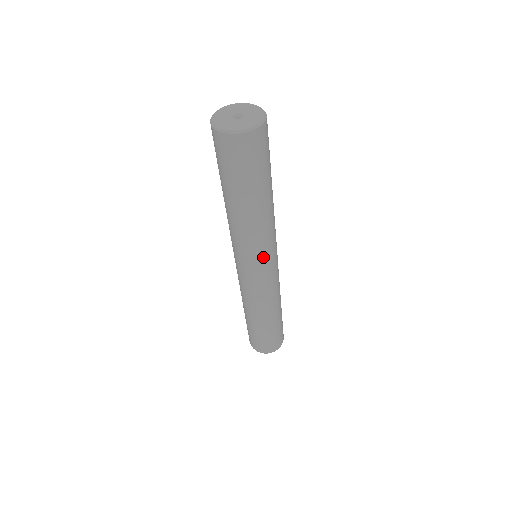
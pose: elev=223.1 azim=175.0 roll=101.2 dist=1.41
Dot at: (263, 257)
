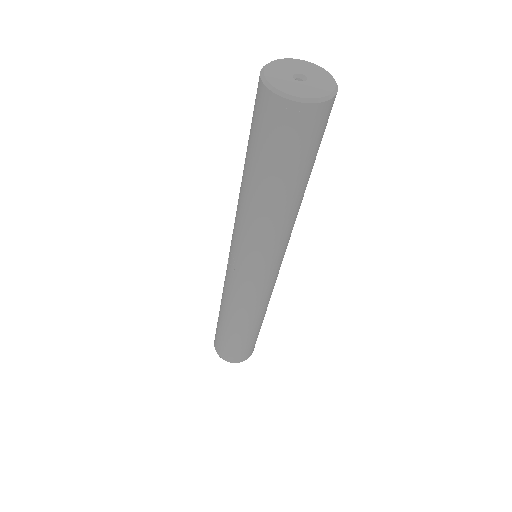
Dot at: (282, 256)
